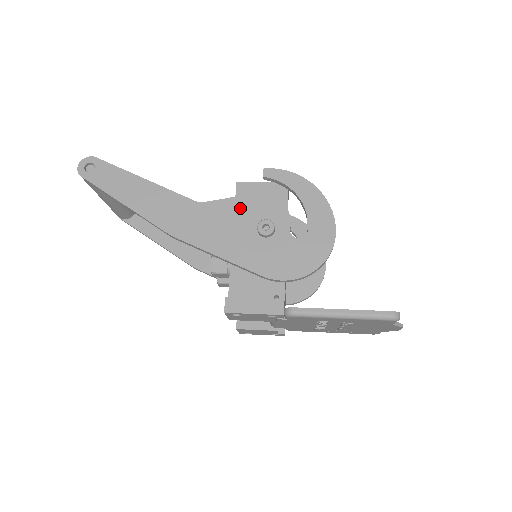
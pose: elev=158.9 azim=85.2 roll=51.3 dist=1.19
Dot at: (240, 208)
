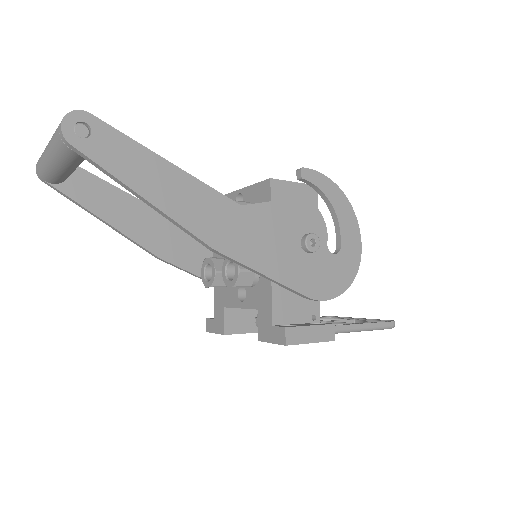
Dot at: (283, 216)
